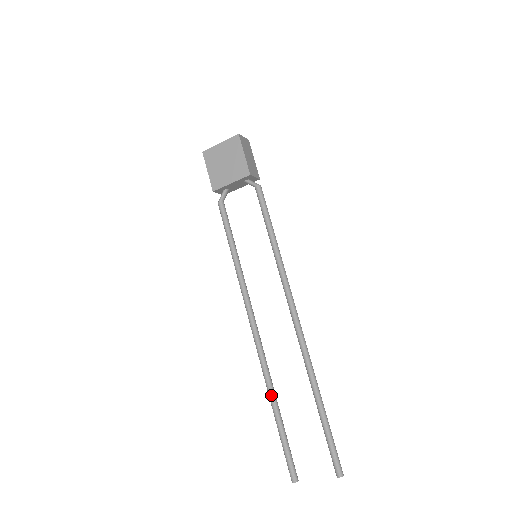
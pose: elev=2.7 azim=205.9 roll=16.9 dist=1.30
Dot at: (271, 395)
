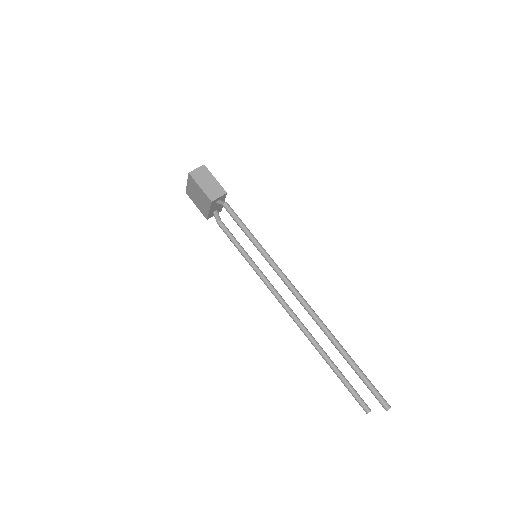
Dot at: (321, 355)
